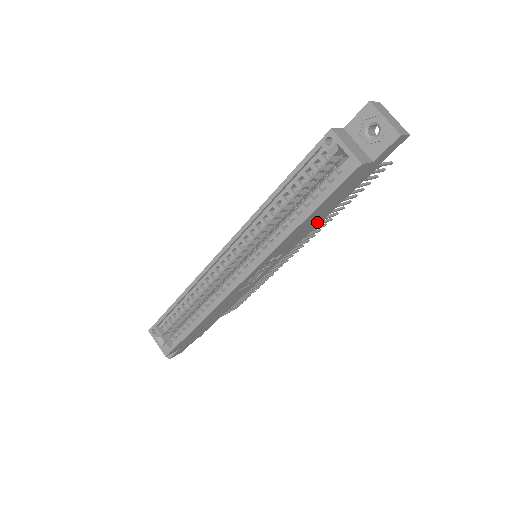
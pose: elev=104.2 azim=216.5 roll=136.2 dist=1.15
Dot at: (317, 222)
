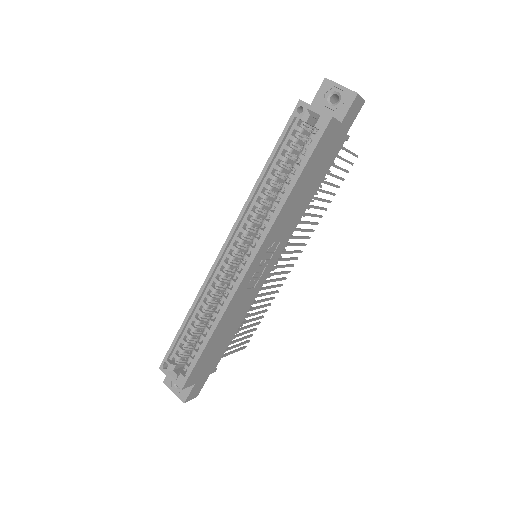
Dot at: (306, 202)
